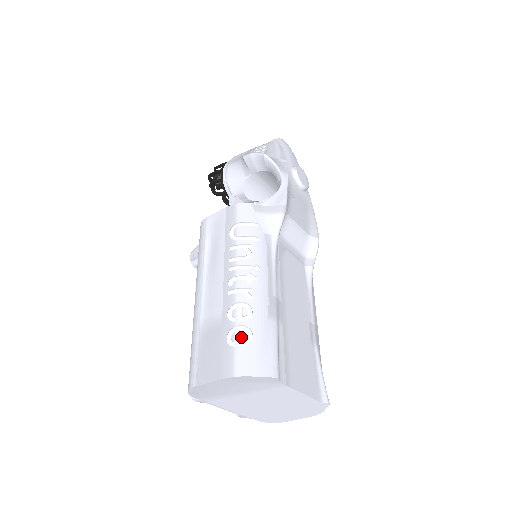
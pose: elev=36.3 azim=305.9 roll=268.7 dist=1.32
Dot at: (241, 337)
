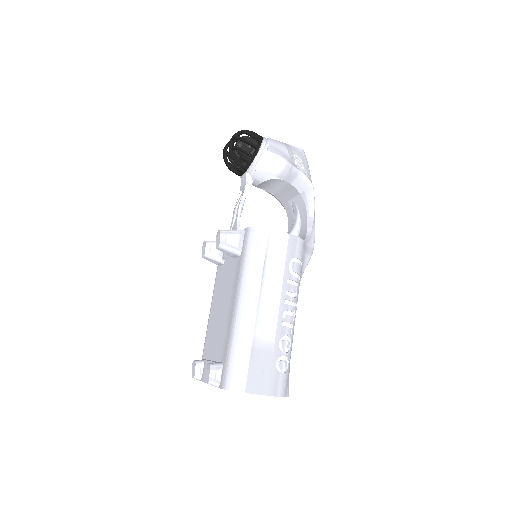
Dot at: (283, 365)
